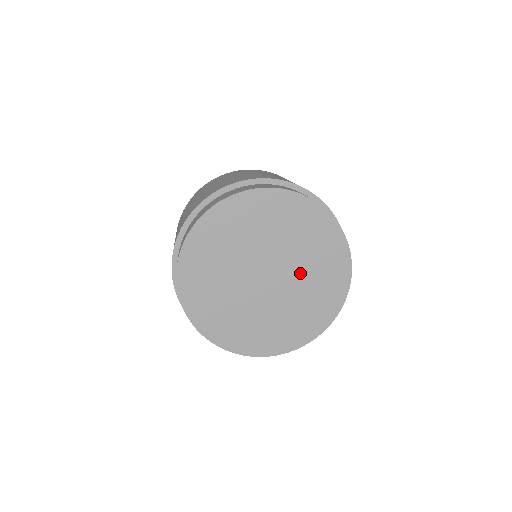
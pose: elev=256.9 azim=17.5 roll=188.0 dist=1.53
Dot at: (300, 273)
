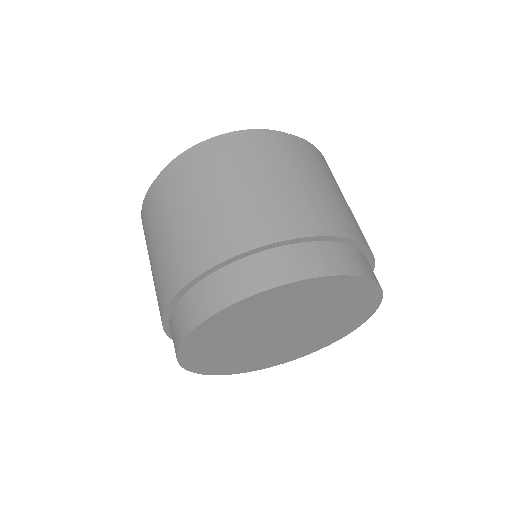
Dot at: (321, 320)
